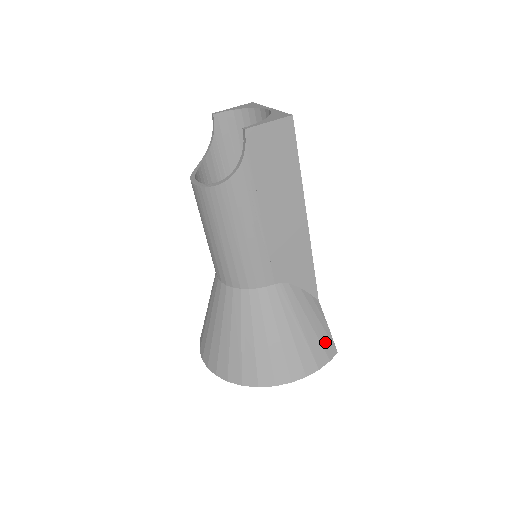
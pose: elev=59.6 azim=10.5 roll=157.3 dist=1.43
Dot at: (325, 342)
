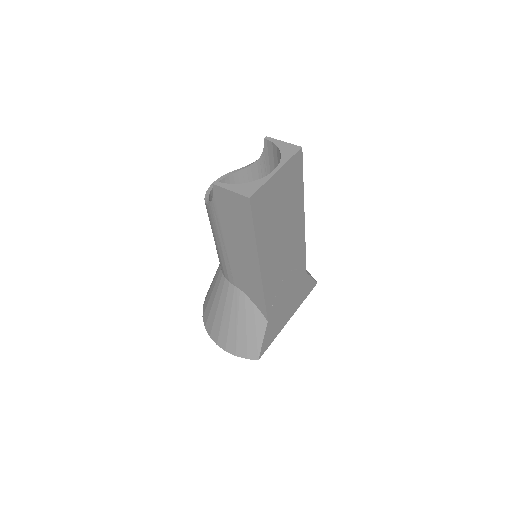
Dot at: (251, 347)
